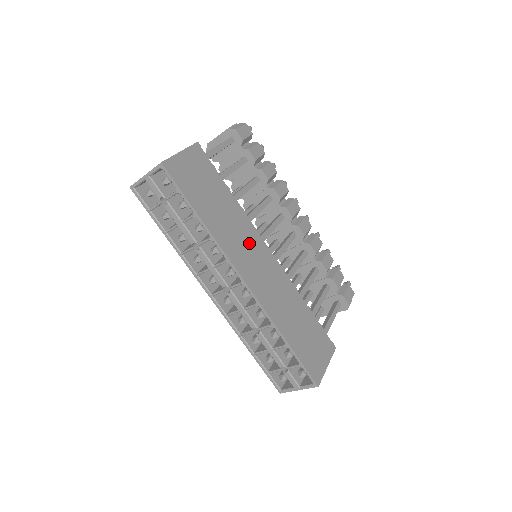
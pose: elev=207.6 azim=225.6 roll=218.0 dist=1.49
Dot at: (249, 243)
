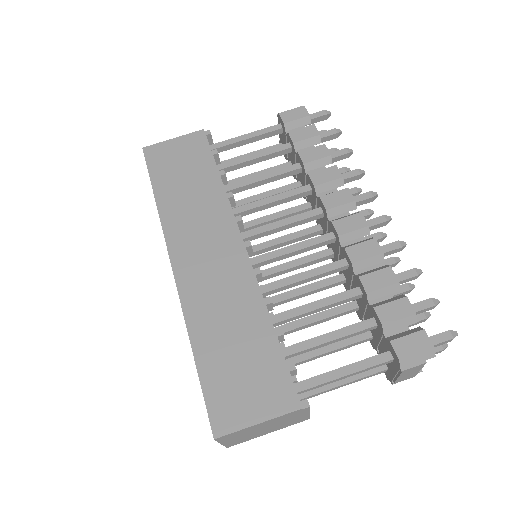
Dot at: (210, 228)
